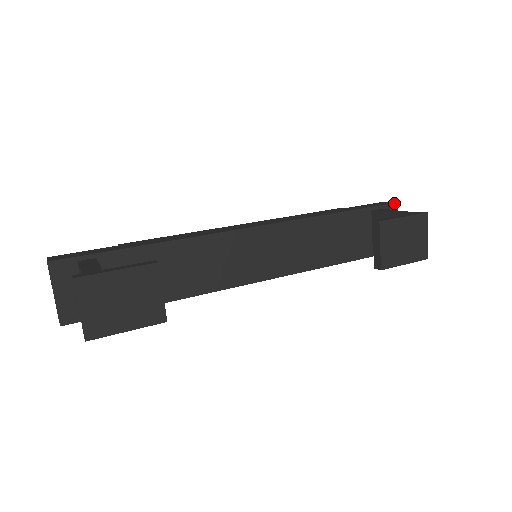
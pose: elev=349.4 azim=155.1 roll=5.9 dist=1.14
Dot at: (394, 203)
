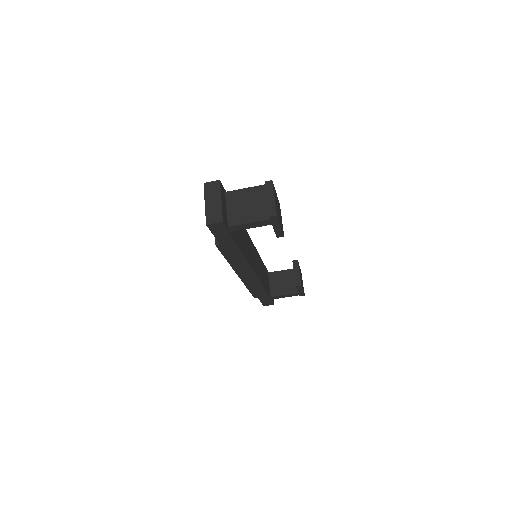
Dot at: occluded
